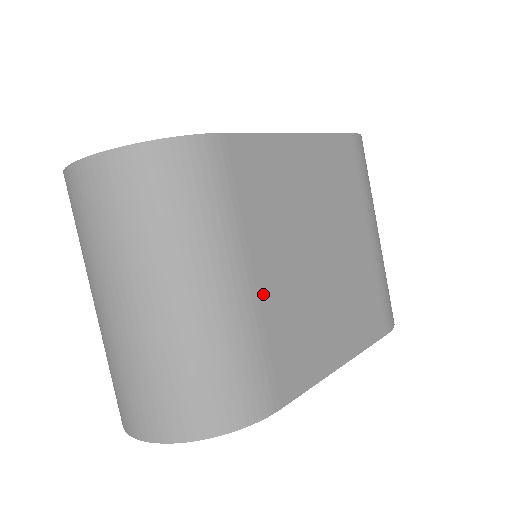
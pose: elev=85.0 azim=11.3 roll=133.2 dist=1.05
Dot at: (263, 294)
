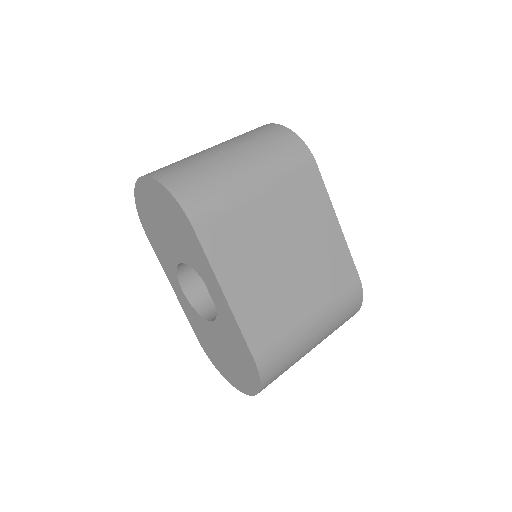
Dot at: (254, 204)
